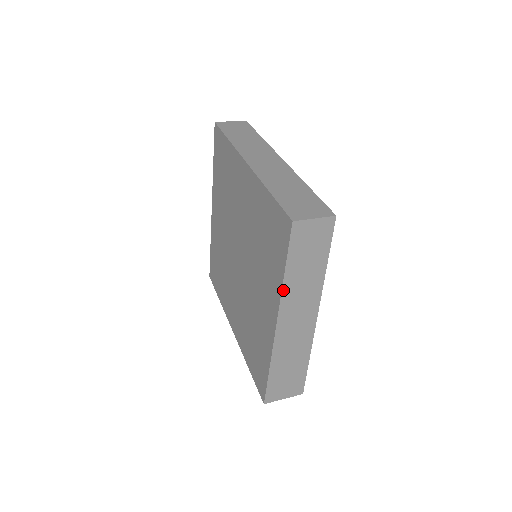
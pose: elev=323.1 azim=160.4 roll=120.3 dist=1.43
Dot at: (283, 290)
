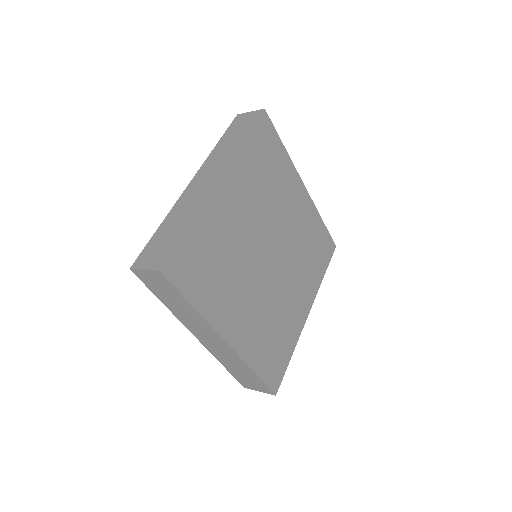
Dot at: (174, 313)
